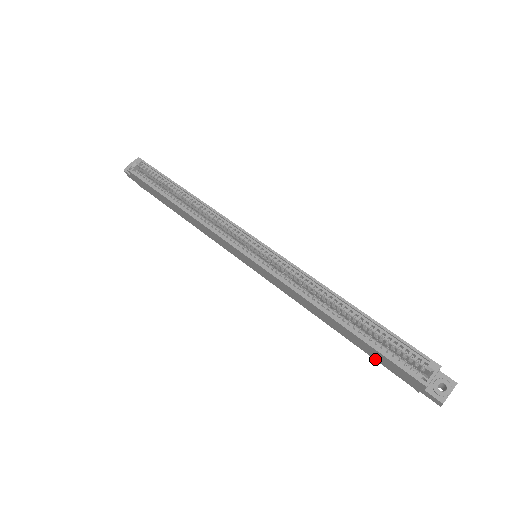
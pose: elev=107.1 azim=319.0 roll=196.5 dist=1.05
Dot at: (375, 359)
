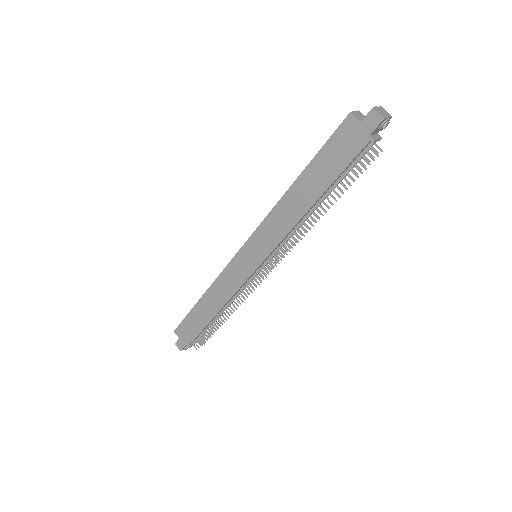
Dot at: (340, 172)
